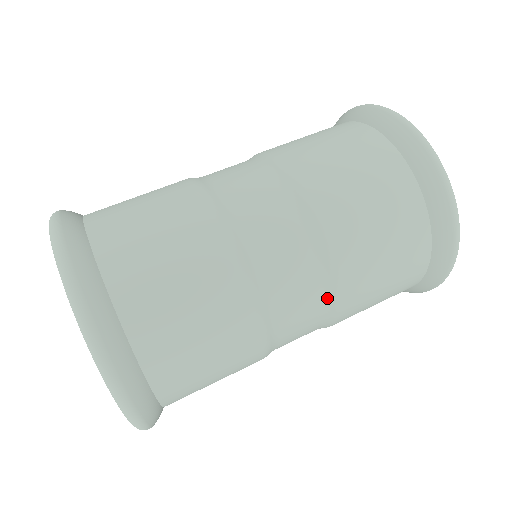
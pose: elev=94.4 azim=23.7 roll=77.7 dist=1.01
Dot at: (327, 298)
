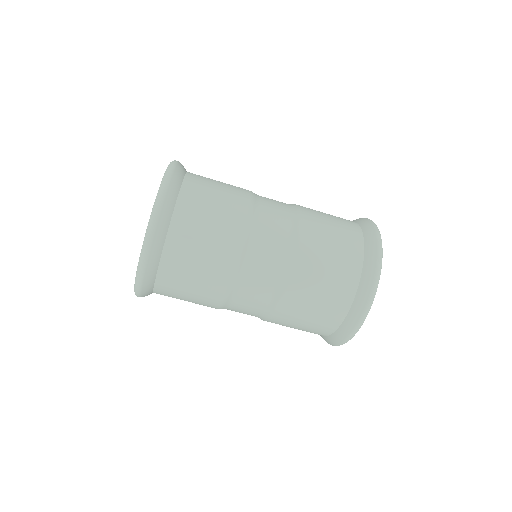
Dot at: (270, 303)
